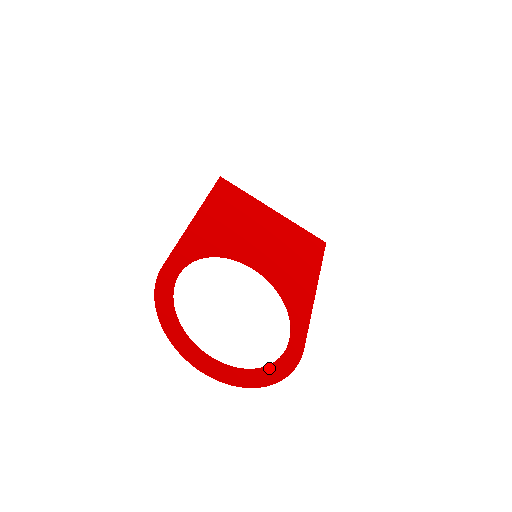
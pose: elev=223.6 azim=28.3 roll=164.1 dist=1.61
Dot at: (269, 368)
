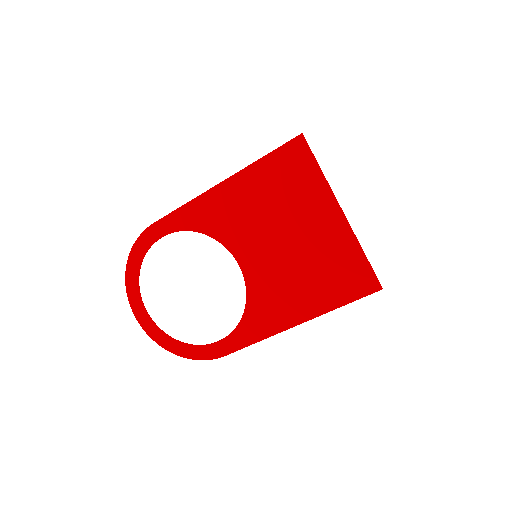
Dot at: (182, 344)
